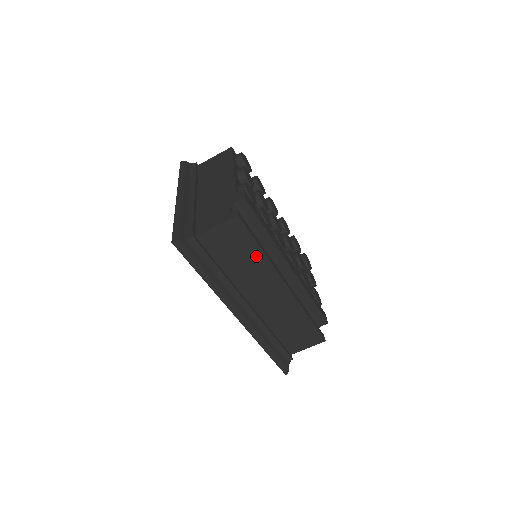
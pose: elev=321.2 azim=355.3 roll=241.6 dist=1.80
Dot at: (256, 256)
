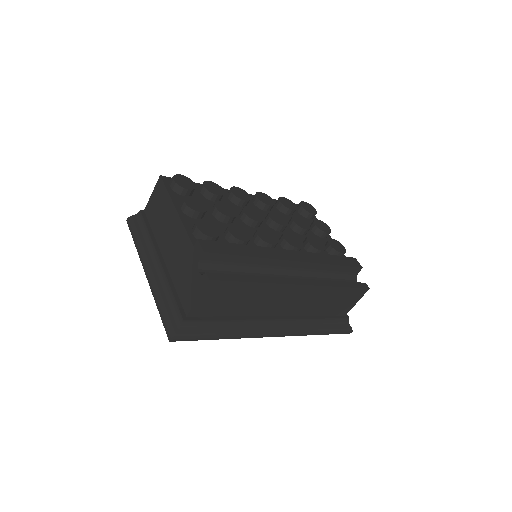
Dot at: (253, 289)
